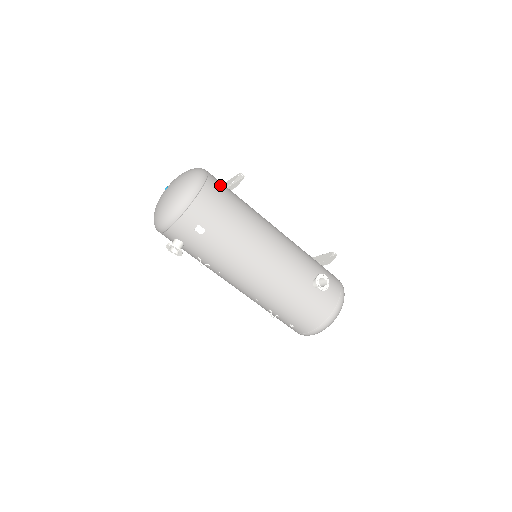
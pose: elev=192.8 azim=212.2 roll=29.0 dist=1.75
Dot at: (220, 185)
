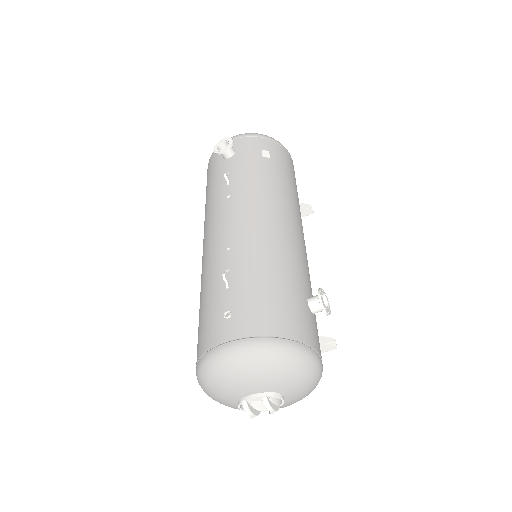
Dot at: occluded
